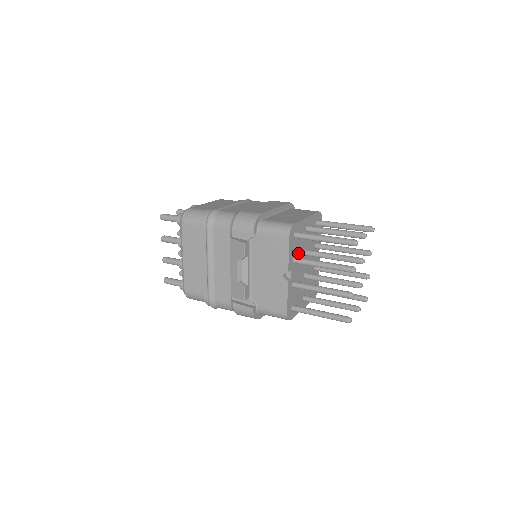
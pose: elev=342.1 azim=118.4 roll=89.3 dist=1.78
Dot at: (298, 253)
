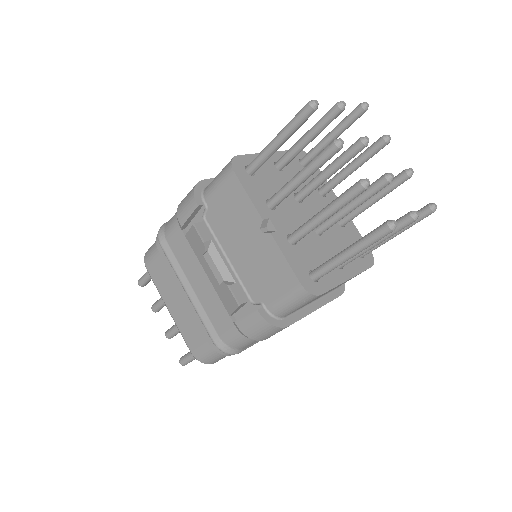
Dot at: occluded
